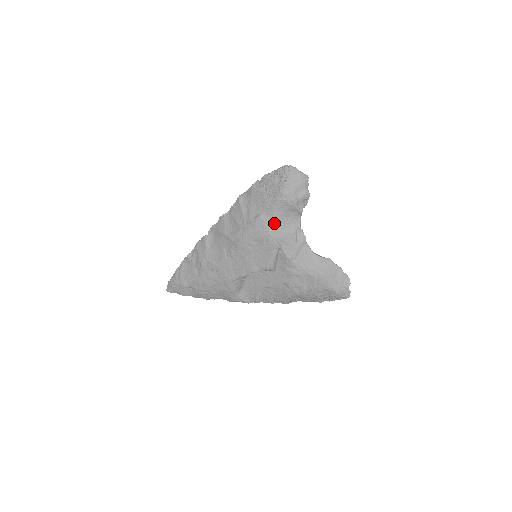
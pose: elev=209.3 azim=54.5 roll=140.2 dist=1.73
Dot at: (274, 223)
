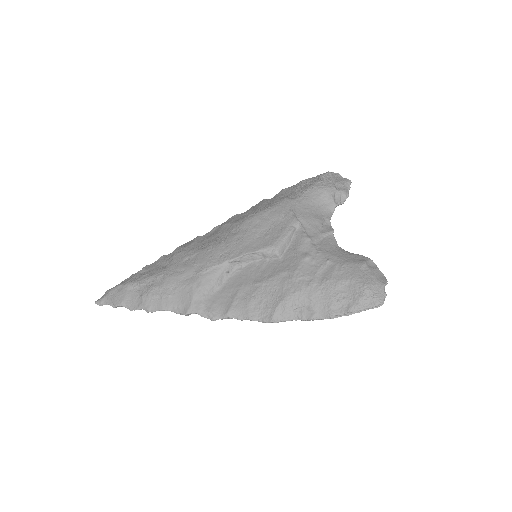
Dot at: (300, 204)
